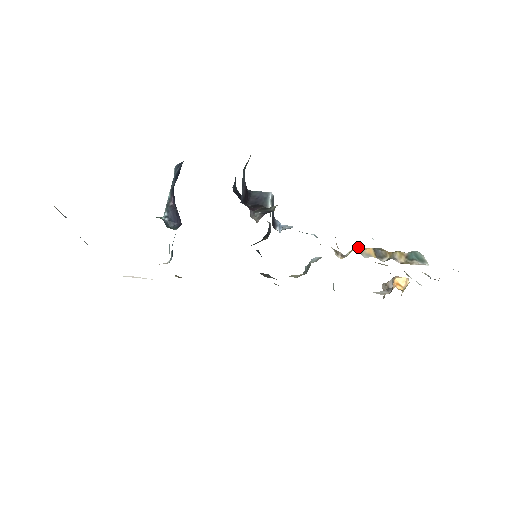
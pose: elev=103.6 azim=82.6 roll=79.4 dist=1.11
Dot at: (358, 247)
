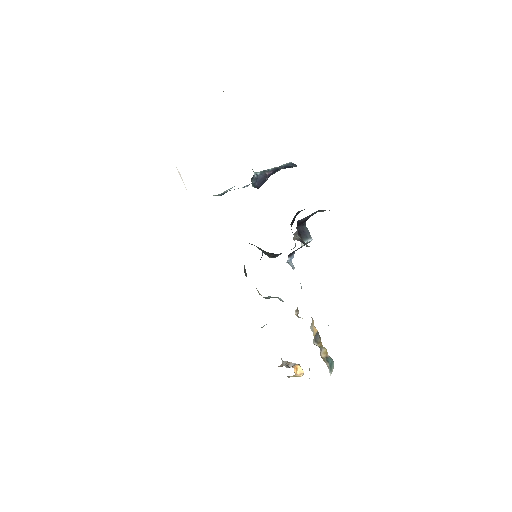
Dot at: occluded
